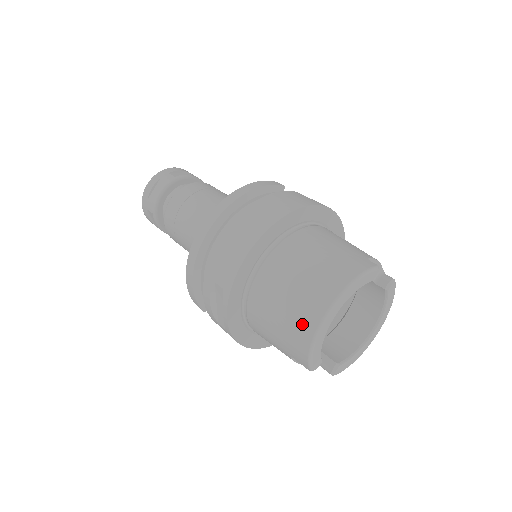
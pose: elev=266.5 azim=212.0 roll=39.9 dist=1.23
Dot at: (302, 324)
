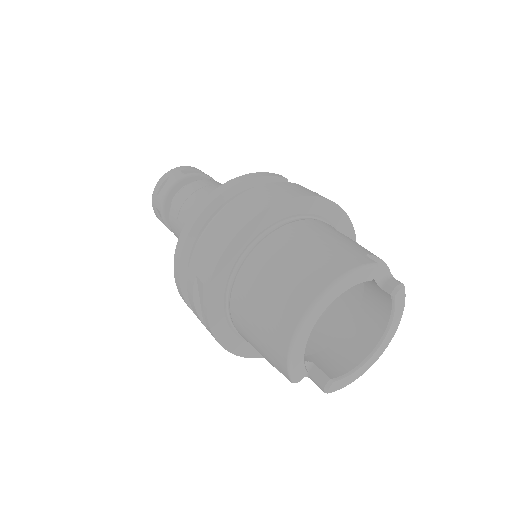
Dot at: (281, 325)
